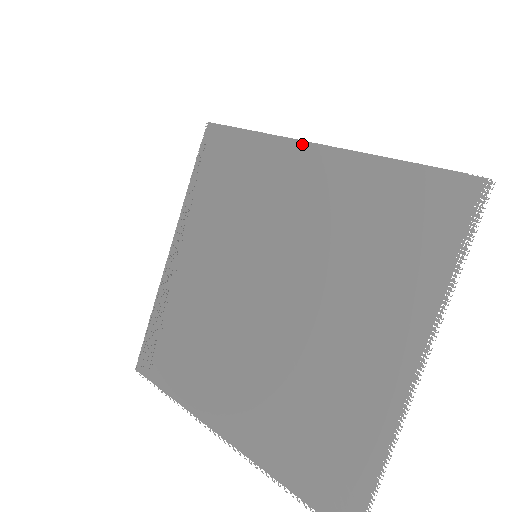
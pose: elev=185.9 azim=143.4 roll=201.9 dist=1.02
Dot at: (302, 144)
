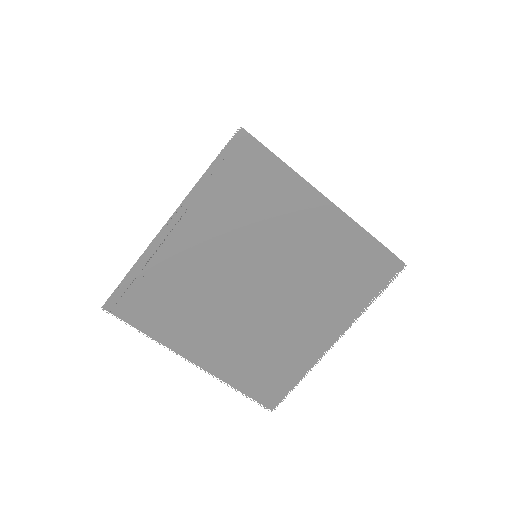
Dot at: (320, 197)
